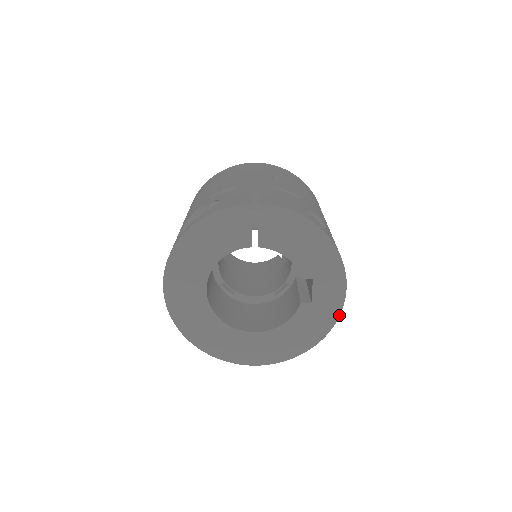
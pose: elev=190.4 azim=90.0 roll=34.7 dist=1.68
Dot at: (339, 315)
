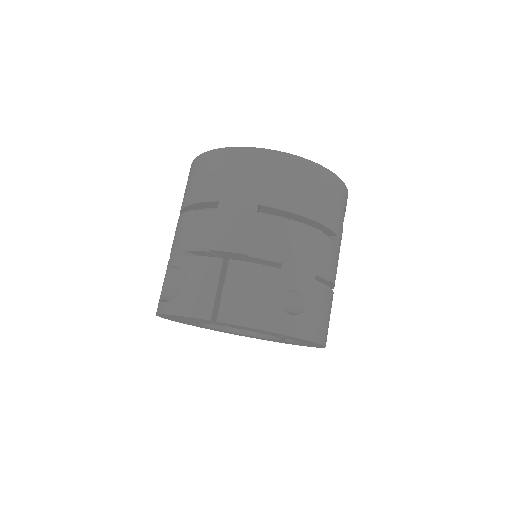
Dot at: (323, 347)
